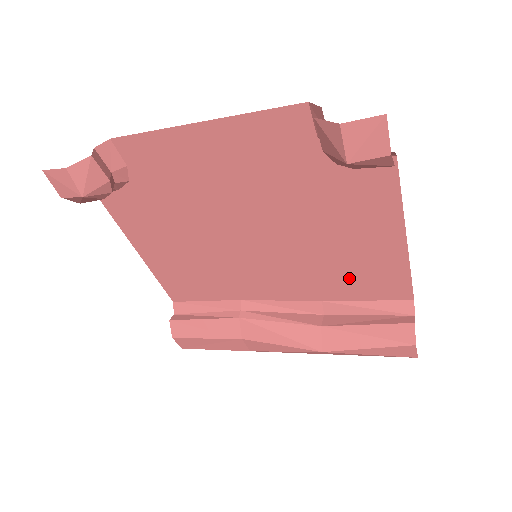
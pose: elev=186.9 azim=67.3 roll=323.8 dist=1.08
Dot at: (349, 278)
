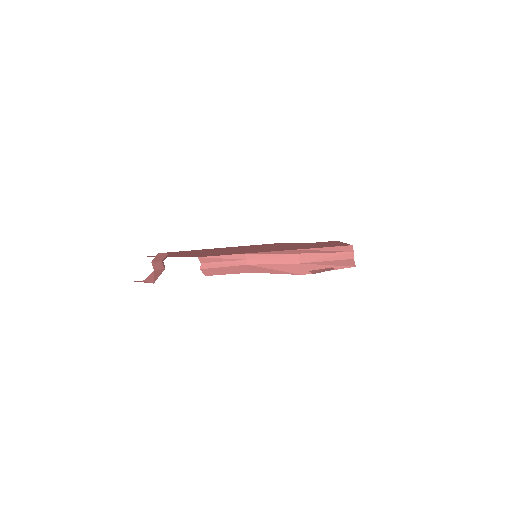
Dot at: occluded
